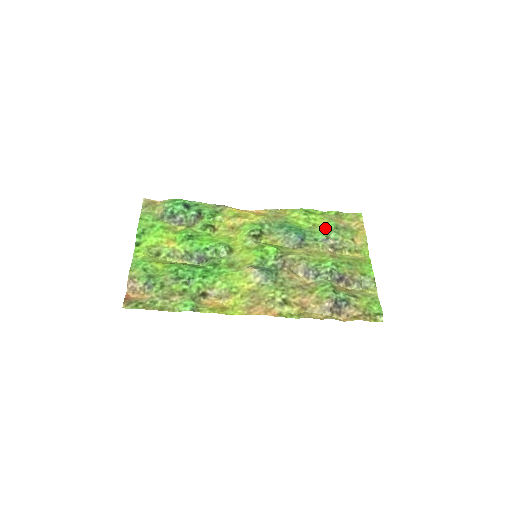
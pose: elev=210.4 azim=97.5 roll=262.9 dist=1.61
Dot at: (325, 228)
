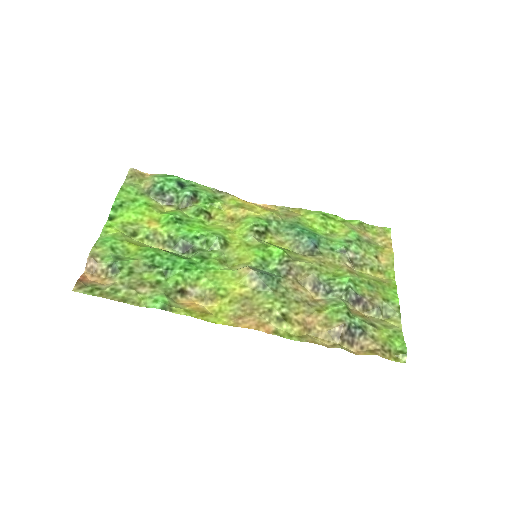
Dot at: (345, 237)
